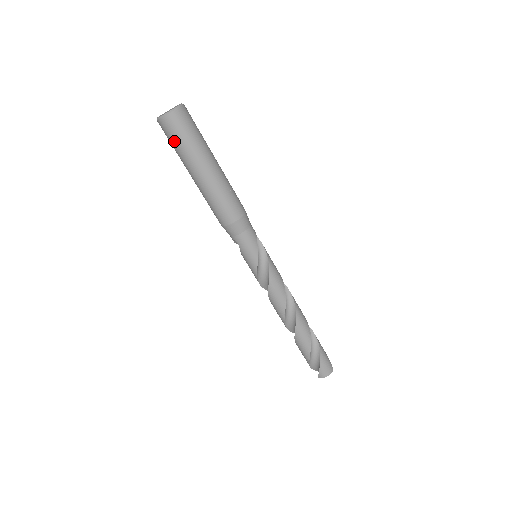
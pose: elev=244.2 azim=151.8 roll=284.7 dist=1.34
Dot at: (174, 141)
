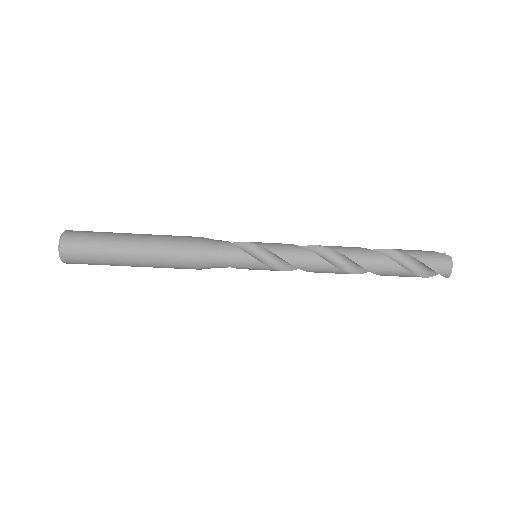
Dot at: (89, 262)
